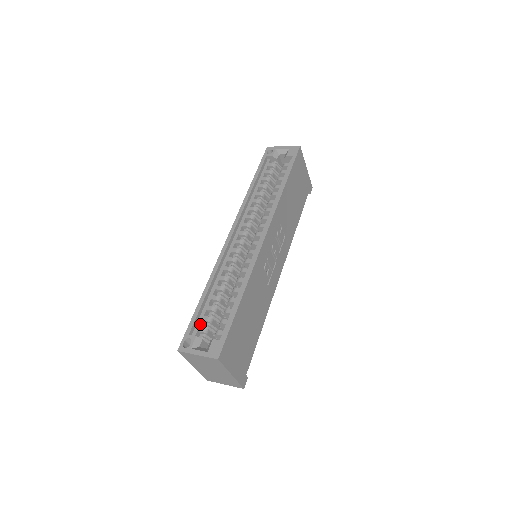
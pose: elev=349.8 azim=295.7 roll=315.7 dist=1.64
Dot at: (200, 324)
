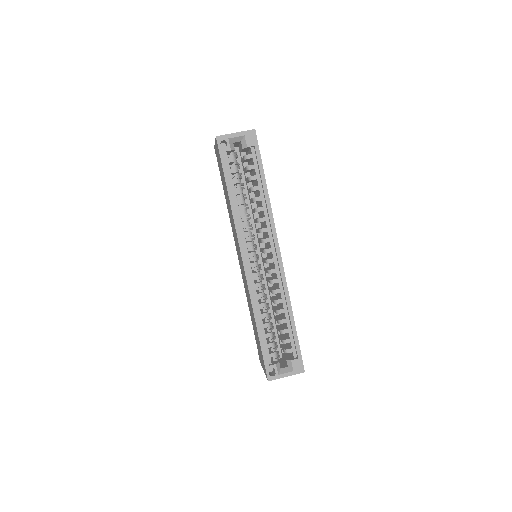
Dot at: occluded
